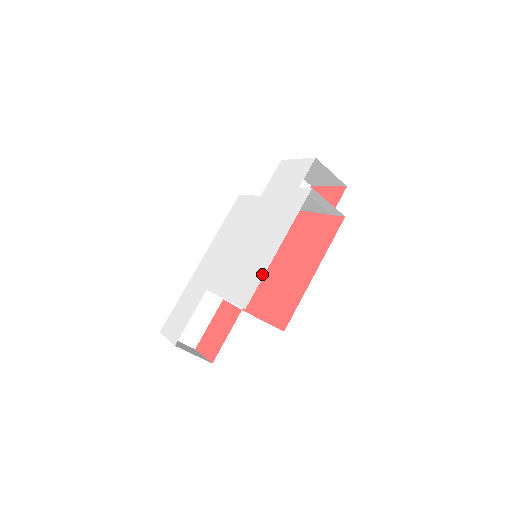
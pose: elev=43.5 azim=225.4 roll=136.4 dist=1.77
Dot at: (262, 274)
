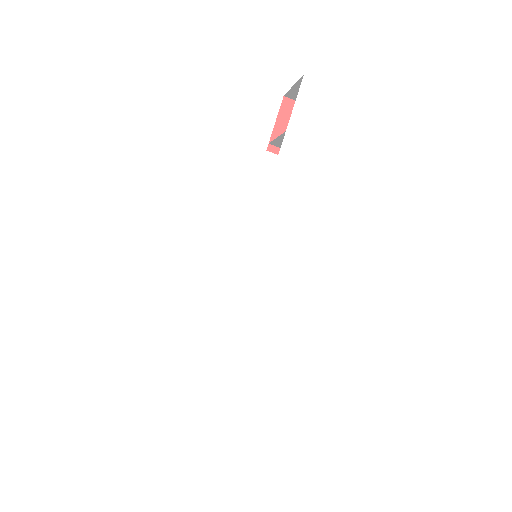
Dot at: (357, 328)
